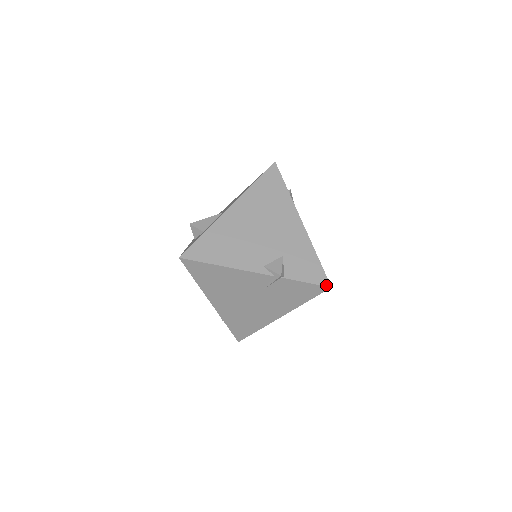
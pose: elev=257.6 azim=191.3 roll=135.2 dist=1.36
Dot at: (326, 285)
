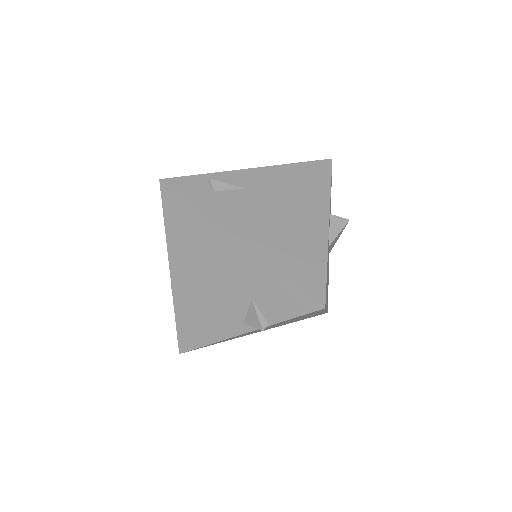
Dot at: (317, 309)
